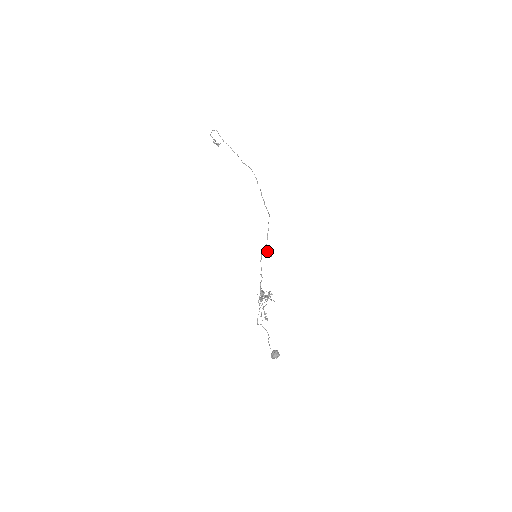
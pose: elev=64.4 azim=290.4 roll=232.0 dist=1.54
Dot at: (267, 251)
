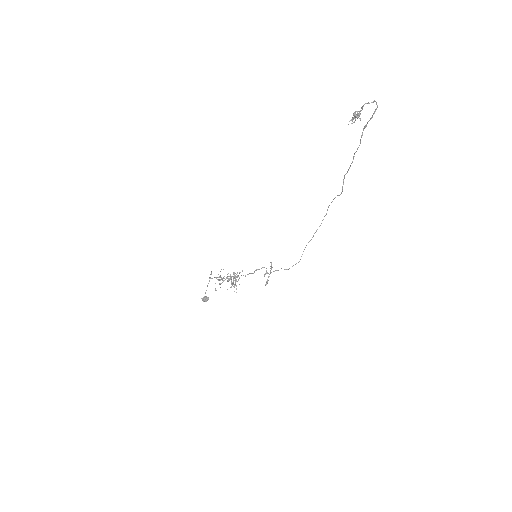
Dot at: (267, 281)
